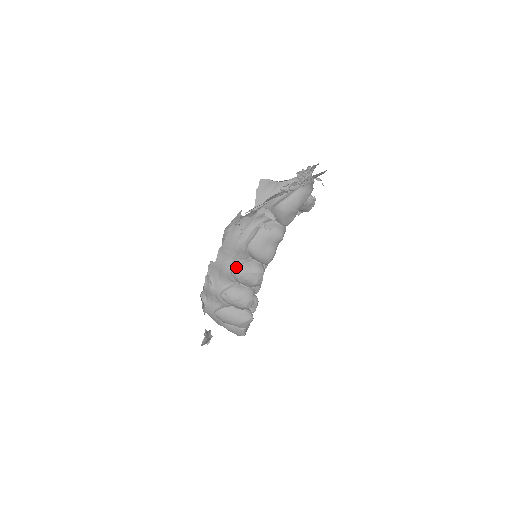
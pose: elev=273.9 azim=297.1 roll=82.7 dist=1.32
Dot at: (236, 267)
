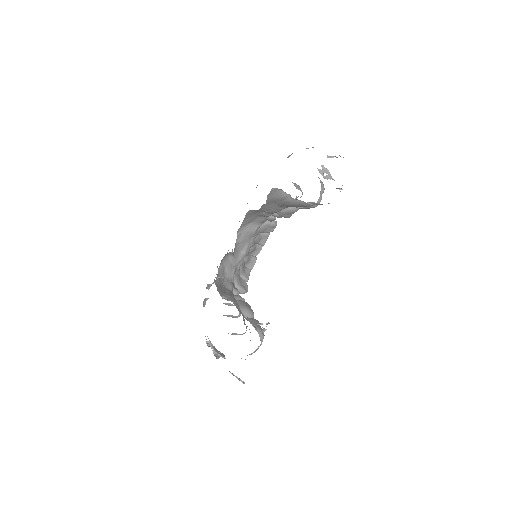
Dot at: occluded
